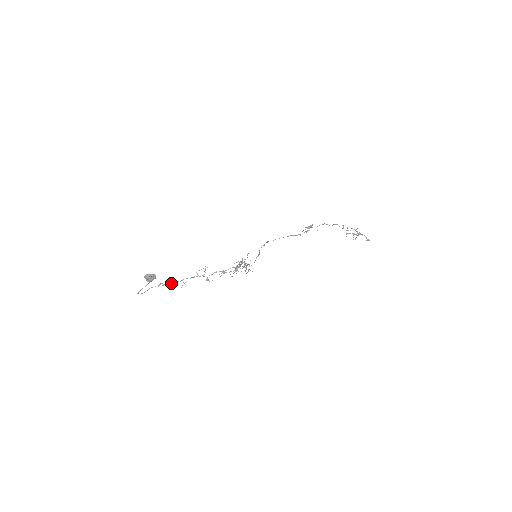
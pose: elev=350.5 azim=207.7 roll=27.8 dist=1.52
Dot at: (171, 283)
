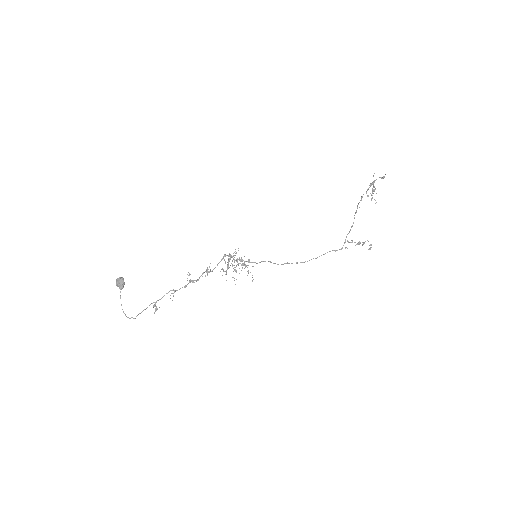
Dot at: occluded
